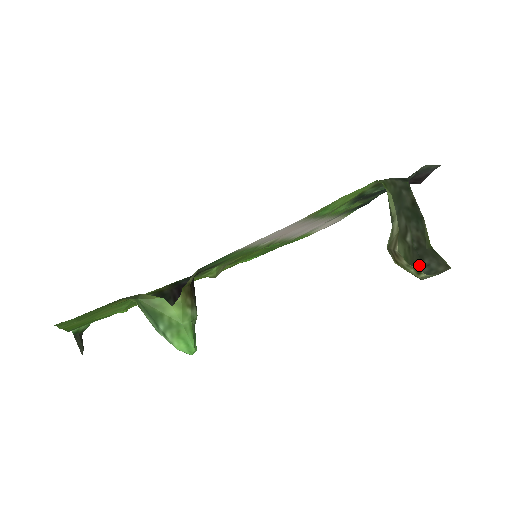
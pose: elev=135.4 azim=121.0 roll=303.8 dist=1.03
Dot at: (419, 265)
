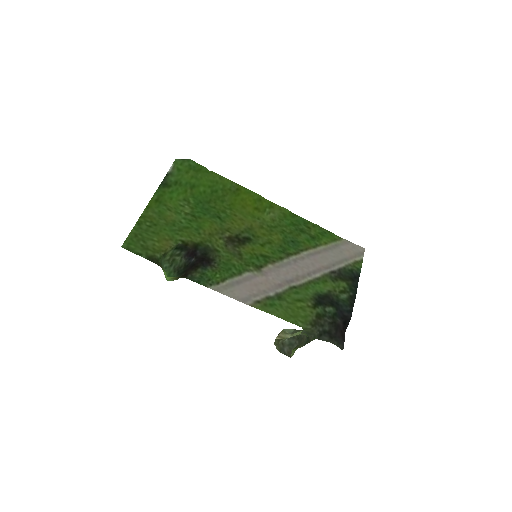
Dot at: (296, 338)
